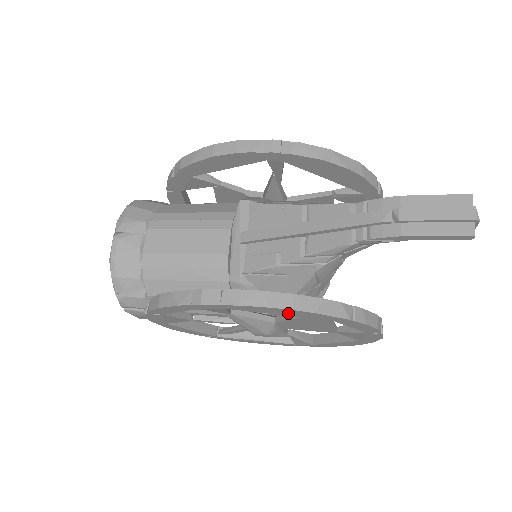
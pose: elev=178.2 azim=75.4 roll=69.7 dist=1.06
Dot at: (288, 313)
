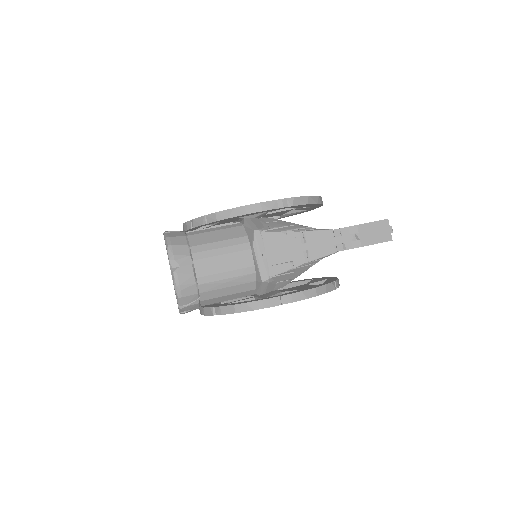
Dot at: occluded
